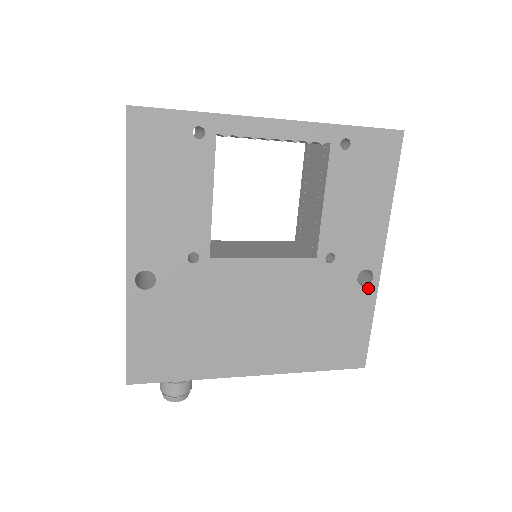
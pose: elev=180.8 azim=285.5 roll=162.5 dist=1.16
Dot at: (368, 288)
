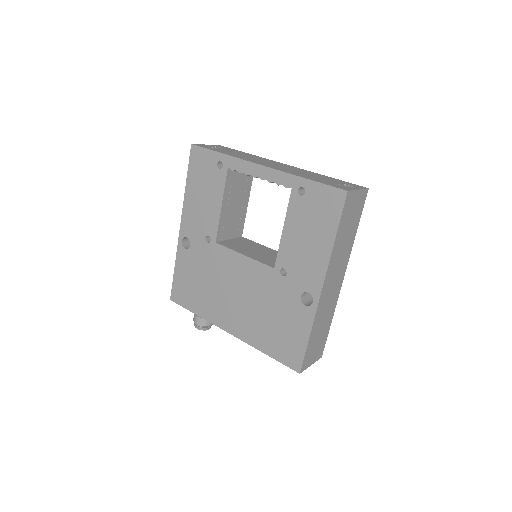
Dot at: (308, 308)
